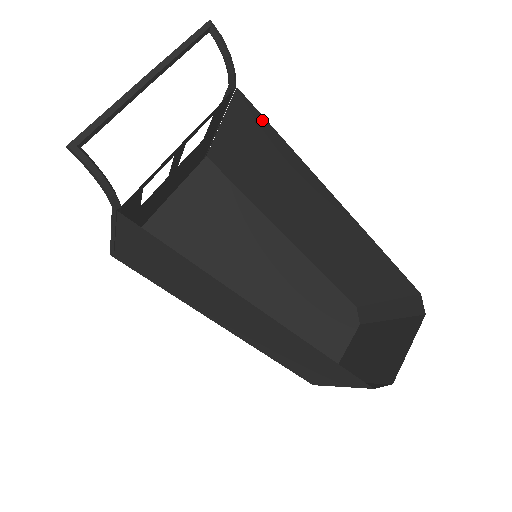
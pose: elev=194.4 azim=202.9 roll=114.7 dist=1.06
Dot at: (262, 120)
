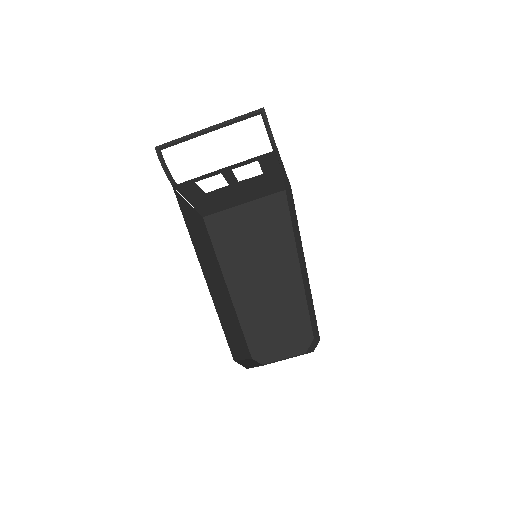
Dot at: occluded
